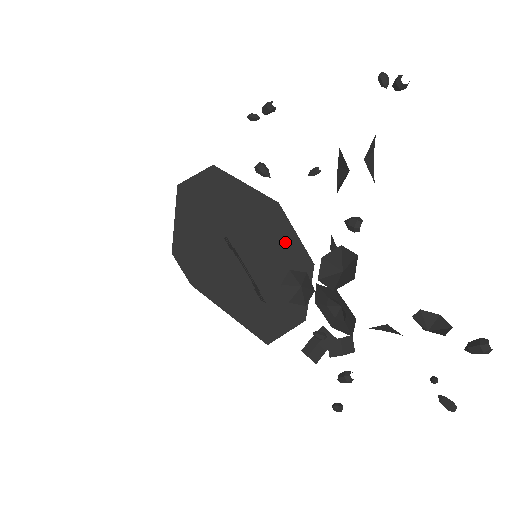
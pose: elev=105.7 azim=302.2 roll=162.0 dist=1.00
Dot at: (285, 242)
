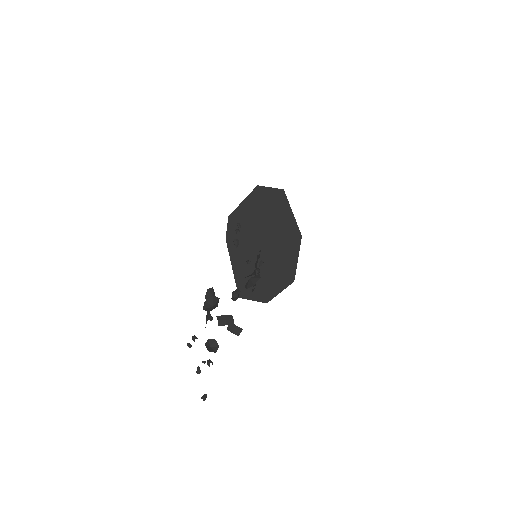
Dot at: (288, 258)
